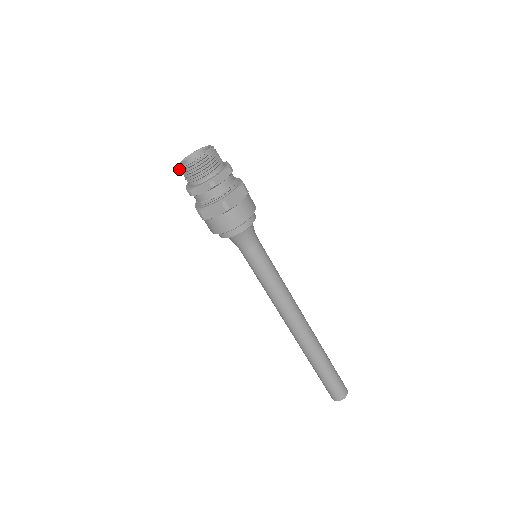
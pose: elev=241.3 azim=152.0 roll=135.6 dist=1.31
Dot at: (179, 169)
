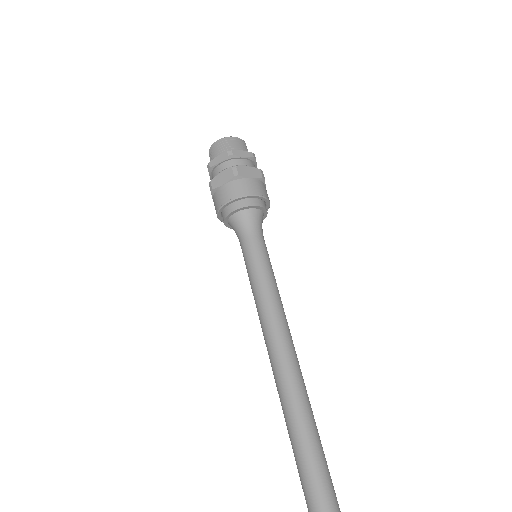
Dot at: (209, 154)
